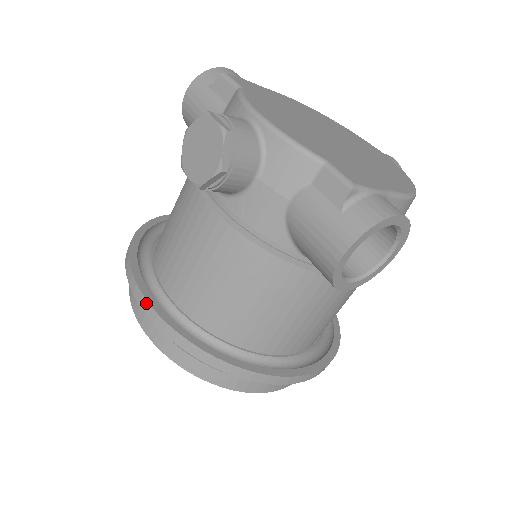
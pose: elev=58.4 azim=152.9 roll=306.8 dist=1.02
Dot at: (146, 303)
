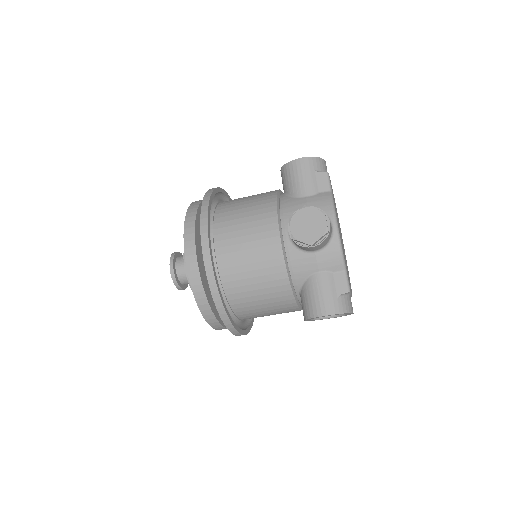
Dot at: (209, 256)
